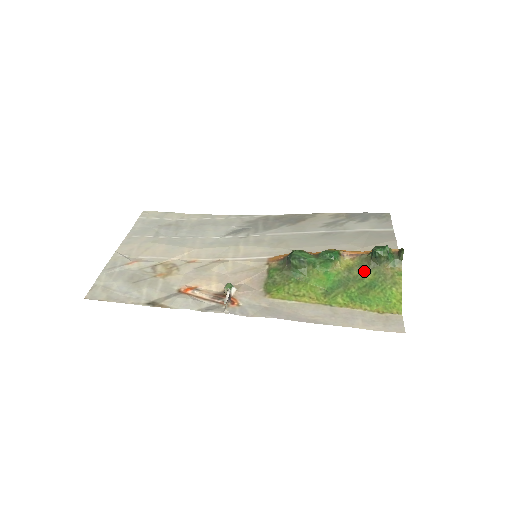
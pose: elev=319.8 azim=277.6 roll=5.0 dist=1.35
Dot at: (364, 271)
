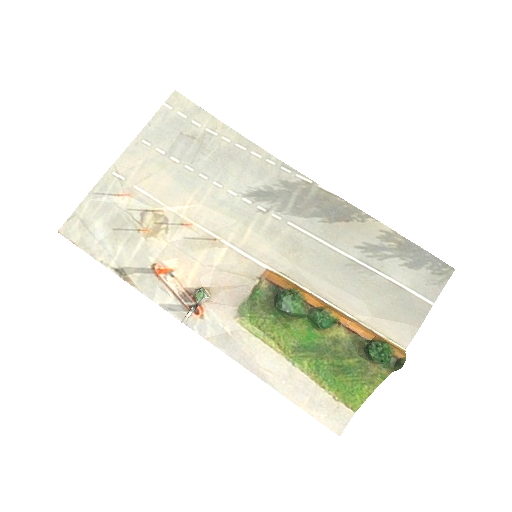
Dot at: (349, 352)
